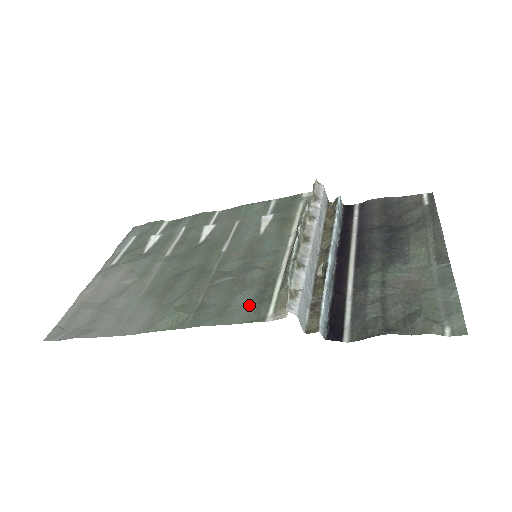
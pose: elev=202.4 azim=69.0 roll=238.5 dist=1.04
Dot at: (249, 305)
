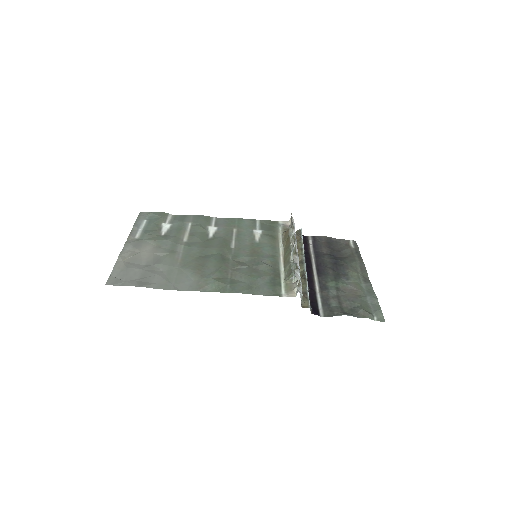
Dot at: (267, 286)
